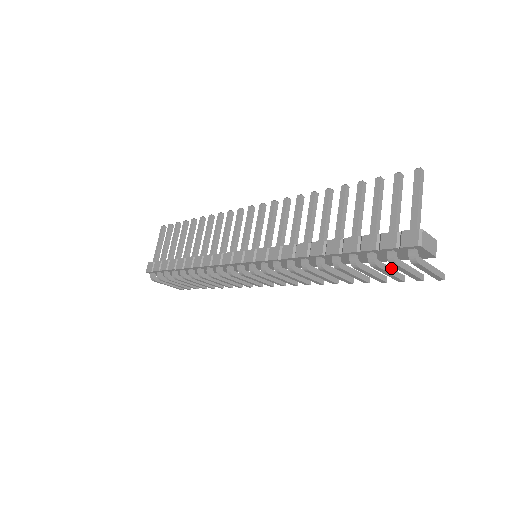
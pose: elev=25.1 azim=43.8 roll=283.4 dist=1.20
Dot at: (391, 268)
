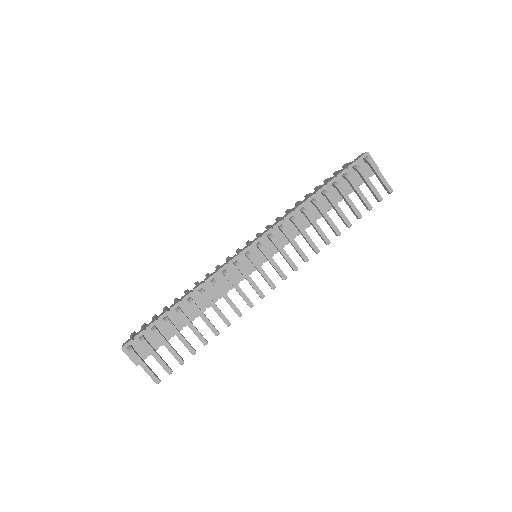
Dot at: (360, 192)
